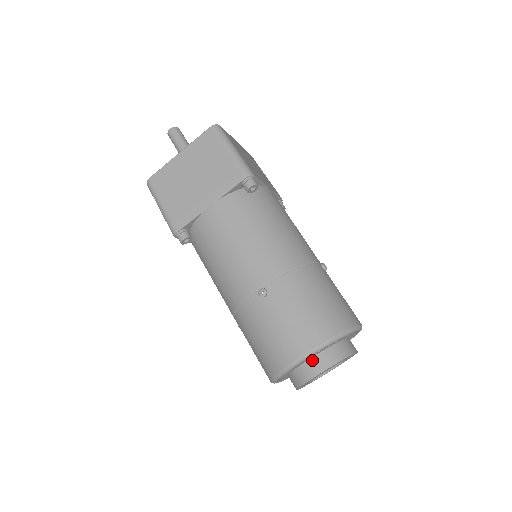
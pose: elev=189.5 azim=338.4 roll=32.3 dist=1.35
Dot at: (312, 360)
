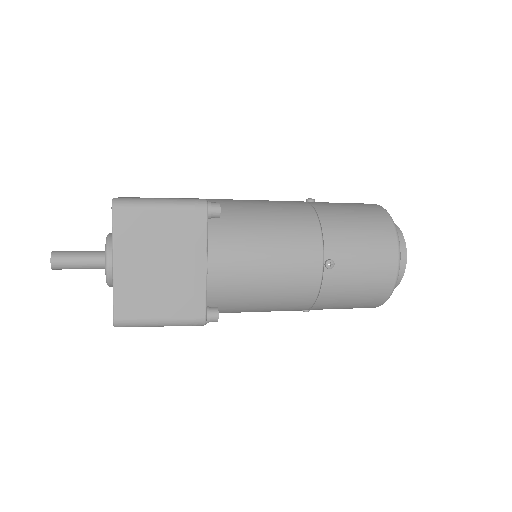
Dot at: occluded
